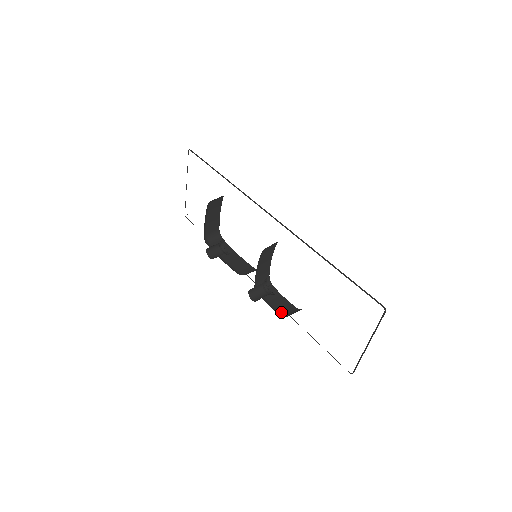
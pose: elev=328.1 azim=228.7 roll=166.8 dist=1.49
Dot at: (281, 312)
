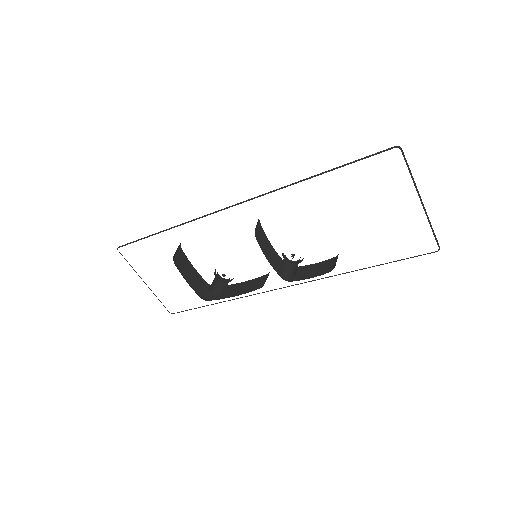
Dot at: (326, 272)
